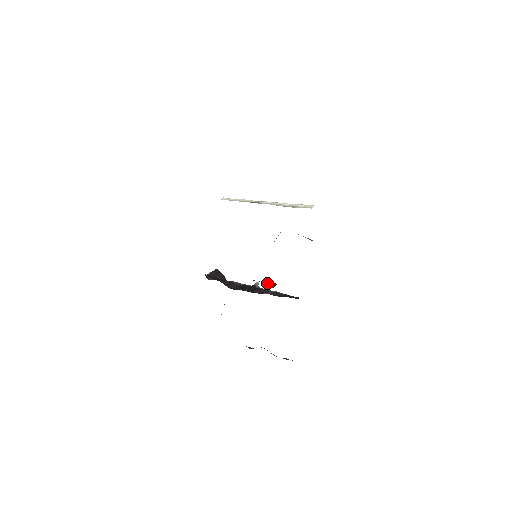
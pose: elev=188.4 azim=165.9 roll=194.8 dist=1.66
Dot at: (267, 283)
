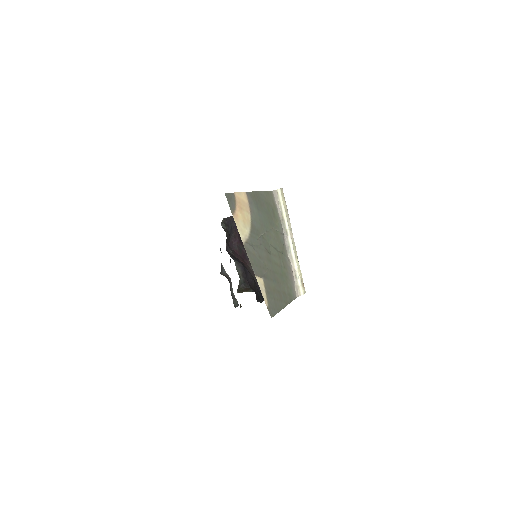
Dot at: (243, 281)
